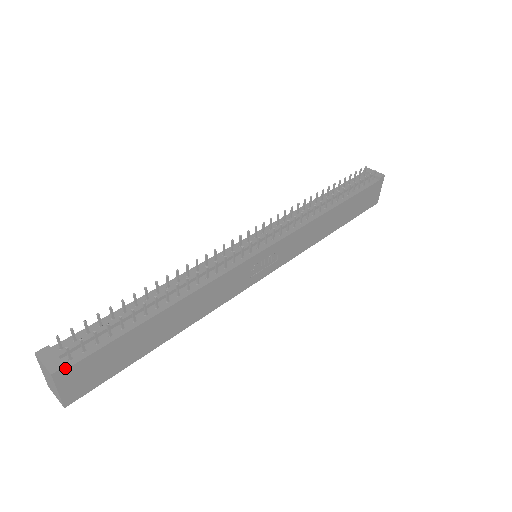
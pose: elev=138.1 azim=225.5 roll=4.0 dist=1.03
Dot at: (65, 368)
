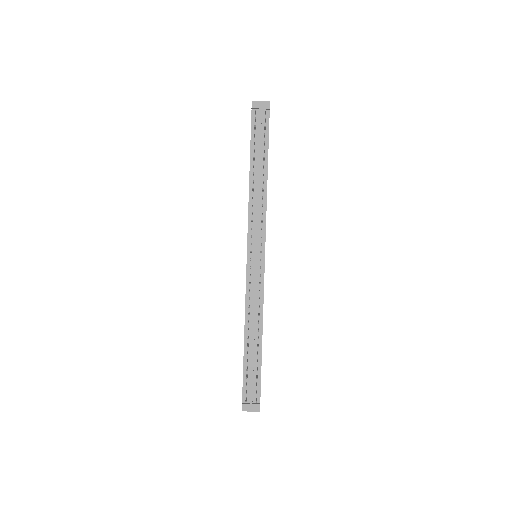
Dot at: occluded
